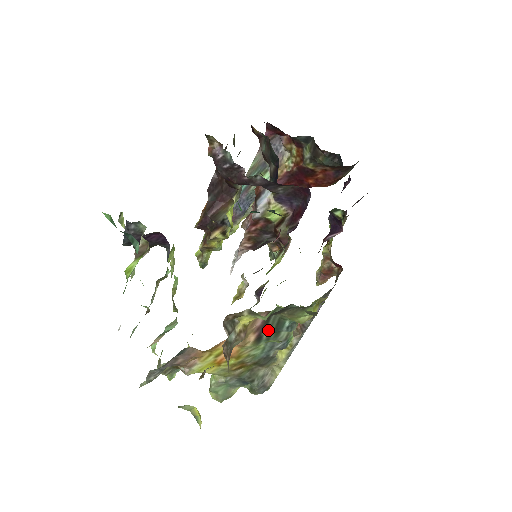
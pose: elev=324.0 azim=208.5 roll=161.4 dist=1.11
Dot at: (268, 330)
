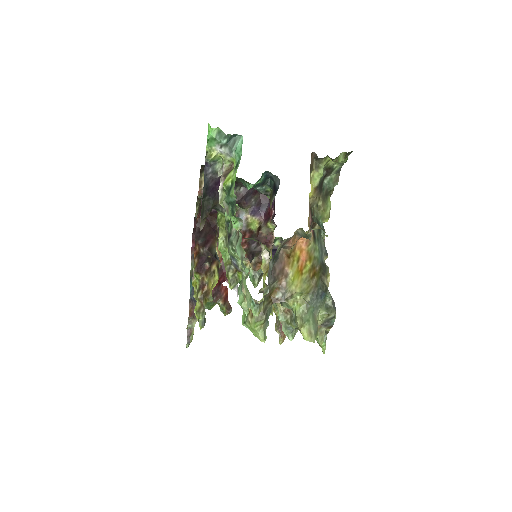
Dot at: occluded
